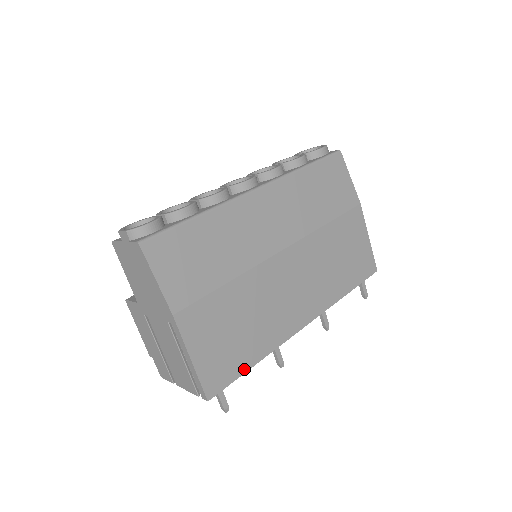
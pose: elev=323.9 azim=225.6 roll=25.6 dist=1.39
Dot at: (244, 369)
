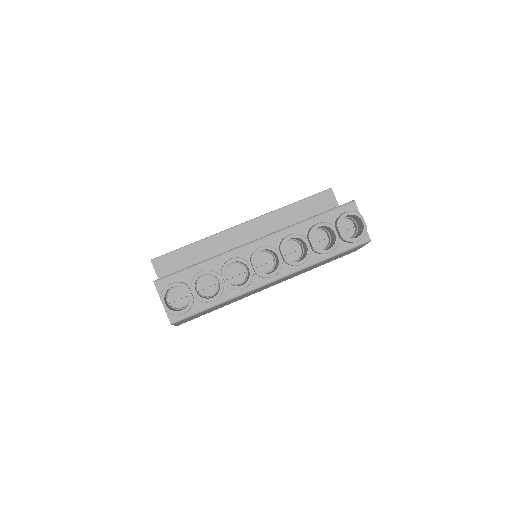
Dot at: occluded
